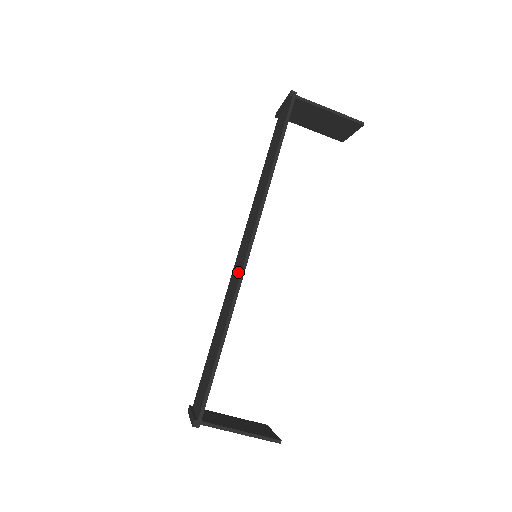
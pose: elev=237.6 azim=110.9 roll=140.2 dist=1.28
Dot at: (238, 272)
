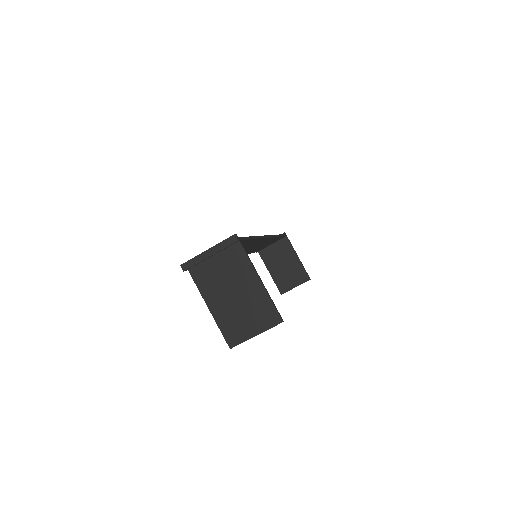
Dot at: occluded
